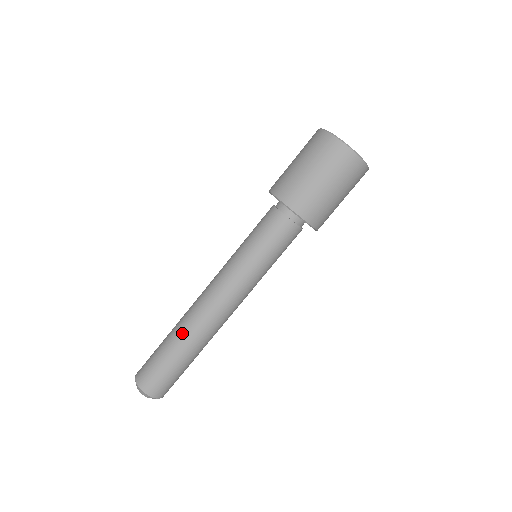
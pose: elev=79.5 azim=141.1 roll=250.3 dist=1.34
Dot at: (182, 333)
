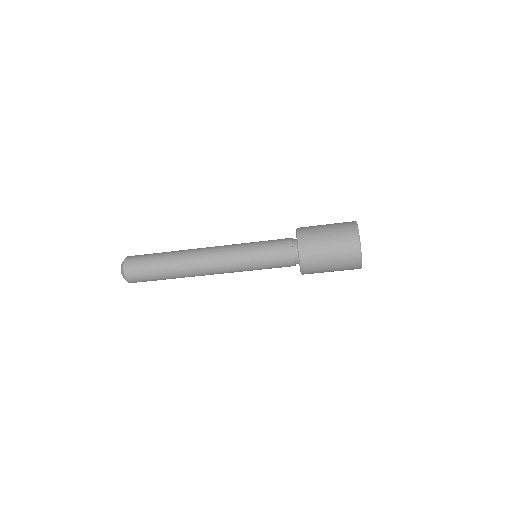
Dot at: (176, 266)
